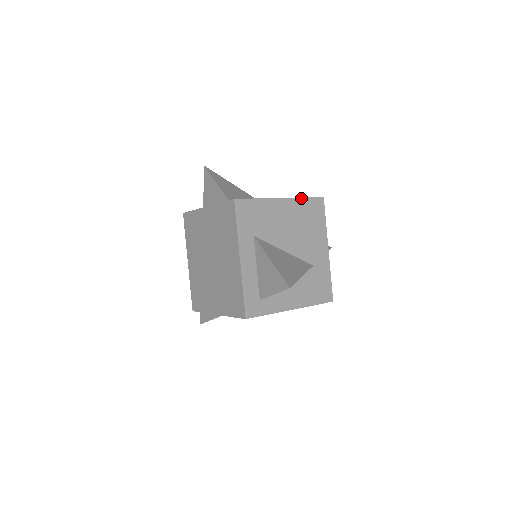
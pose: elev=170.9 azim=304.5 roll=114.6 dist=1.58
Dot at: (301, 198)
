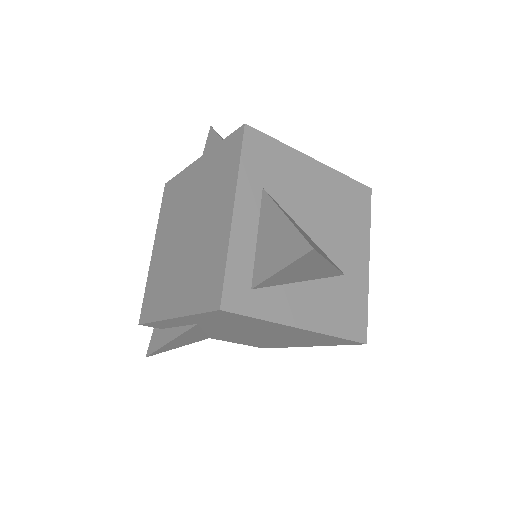
Dot at: (341, 173)
